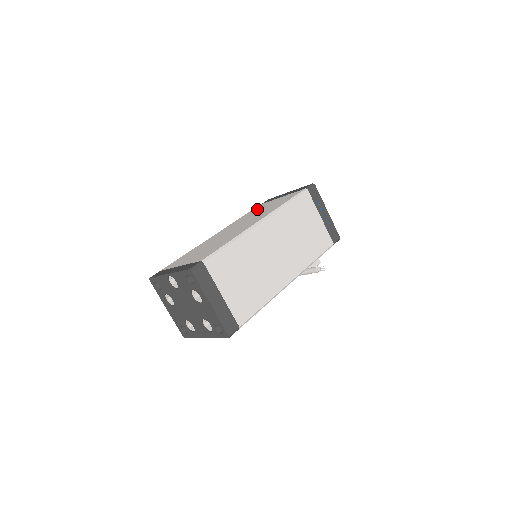
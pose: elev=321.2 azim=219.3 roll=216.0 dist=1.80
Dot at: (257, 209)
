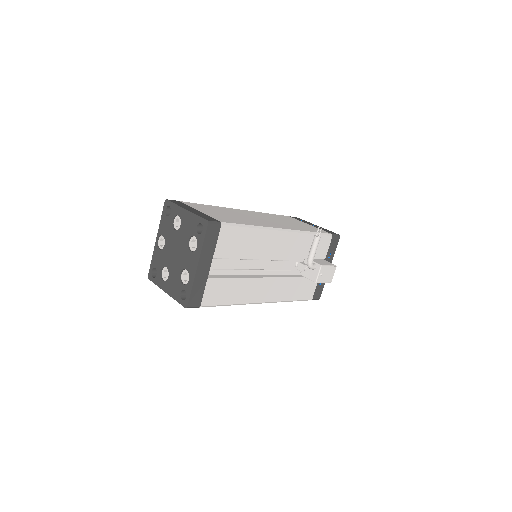
Dot at: occluded
